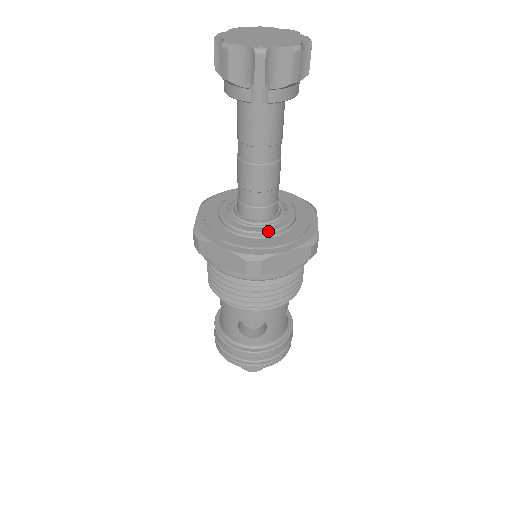
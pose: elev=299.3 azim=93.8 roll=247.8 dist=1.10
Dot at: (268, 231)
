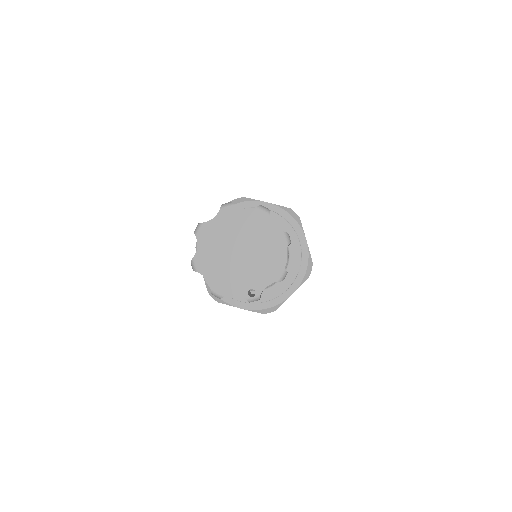
Dot at: (272, 283)
